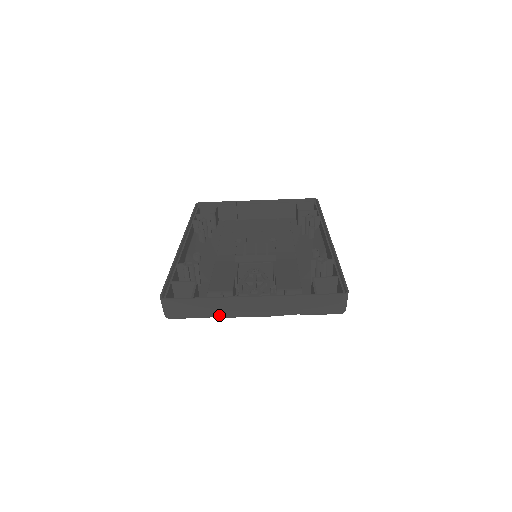
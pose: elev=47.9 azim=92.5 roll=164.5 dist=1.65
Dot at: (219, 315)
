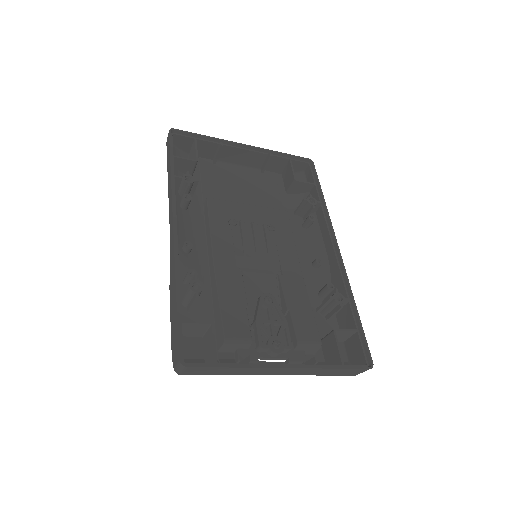
Dot at: occluded
